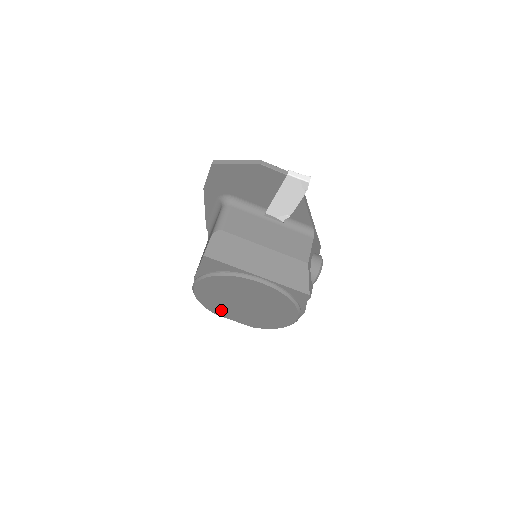
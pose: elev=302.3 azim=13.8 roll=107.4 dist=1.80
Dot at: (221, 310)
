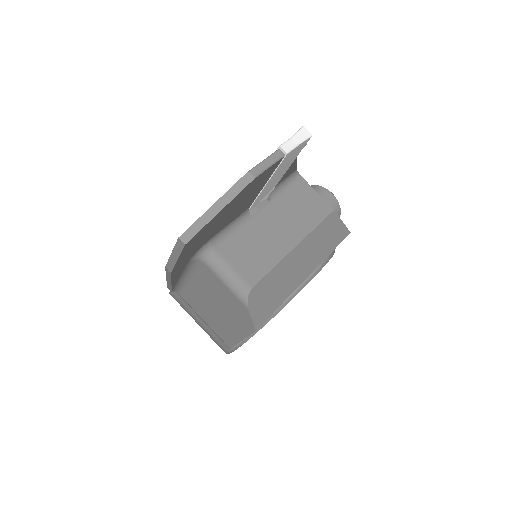
Dot at: occluded
